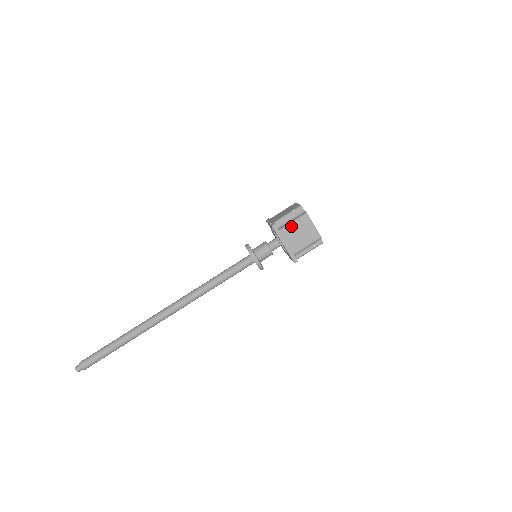
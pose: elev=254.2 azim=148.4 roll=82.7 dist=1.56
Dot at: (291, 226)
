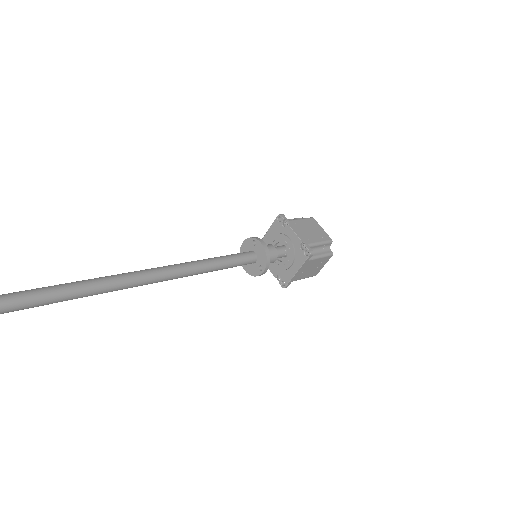
Dot at: (317, 259)
